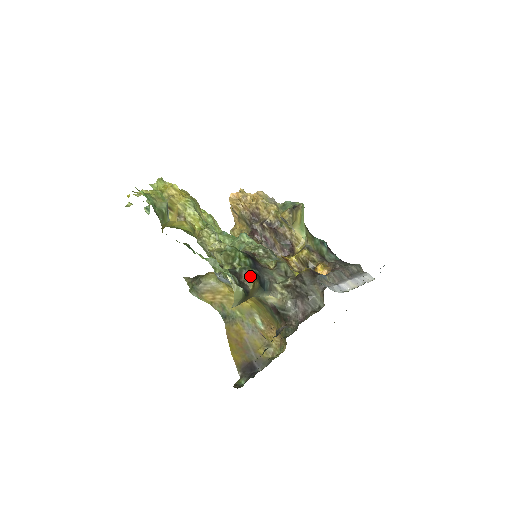
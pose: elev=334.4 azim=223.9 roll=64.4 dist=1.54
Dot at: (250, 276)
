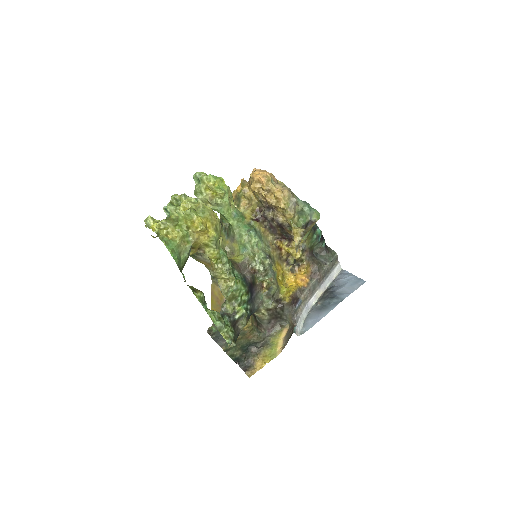
Dot at: (244, 324)
